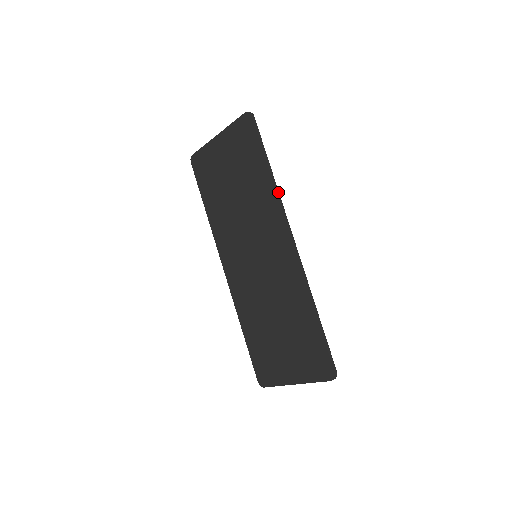
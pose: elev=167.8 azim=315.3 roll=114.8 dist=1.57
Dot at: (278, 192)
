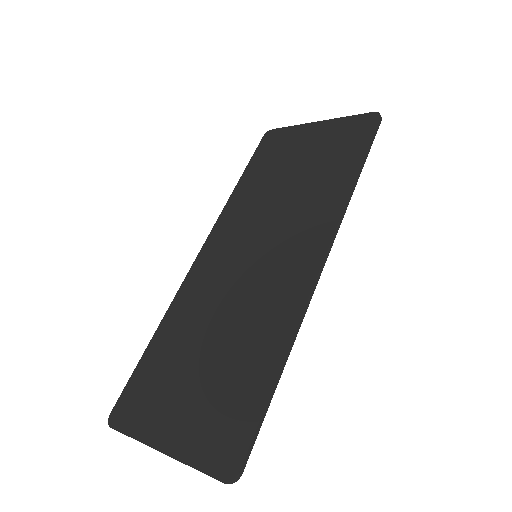
Dot at: (349, 200)
